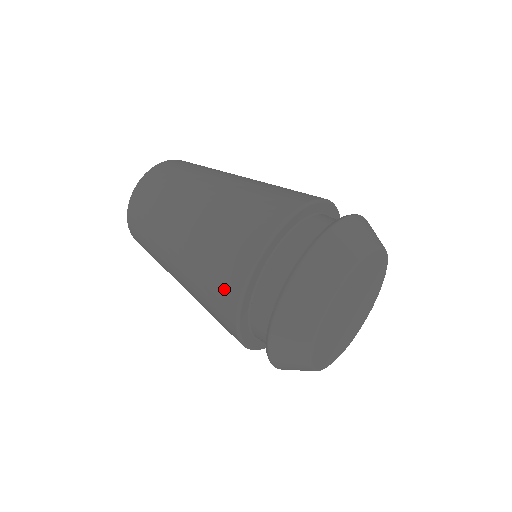
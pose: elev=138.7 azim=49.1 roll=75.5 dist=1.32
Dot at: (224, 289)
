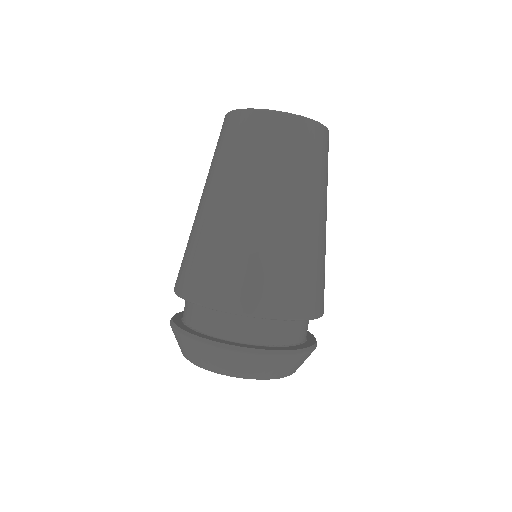
Dot at: occluded
